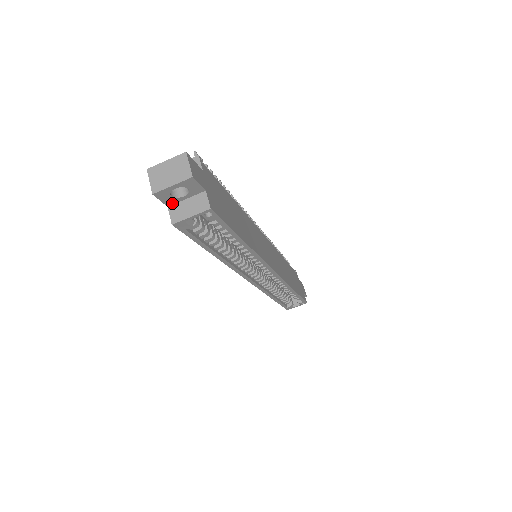
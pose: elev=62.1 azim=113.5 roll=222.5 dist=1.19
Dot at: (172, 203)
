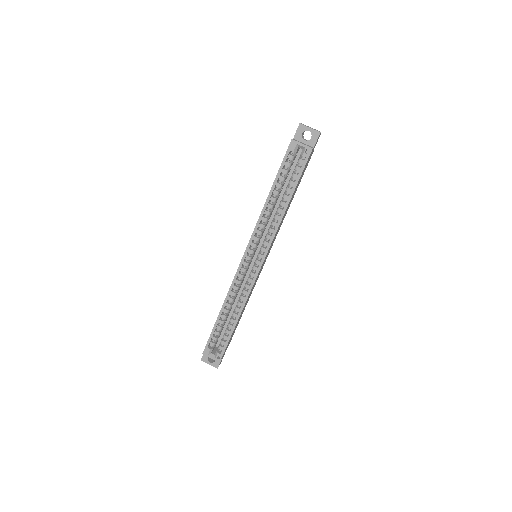
Dot at: (297, 139)
